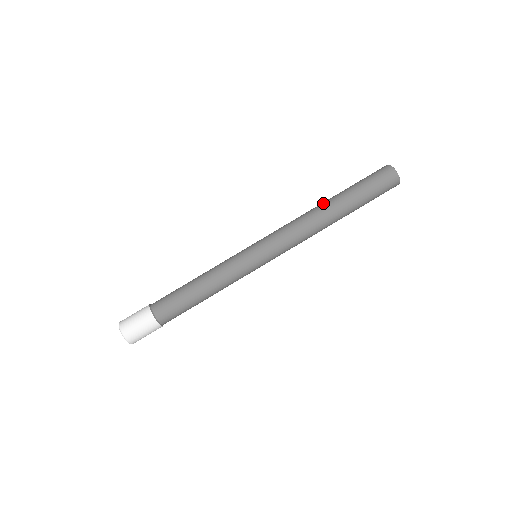
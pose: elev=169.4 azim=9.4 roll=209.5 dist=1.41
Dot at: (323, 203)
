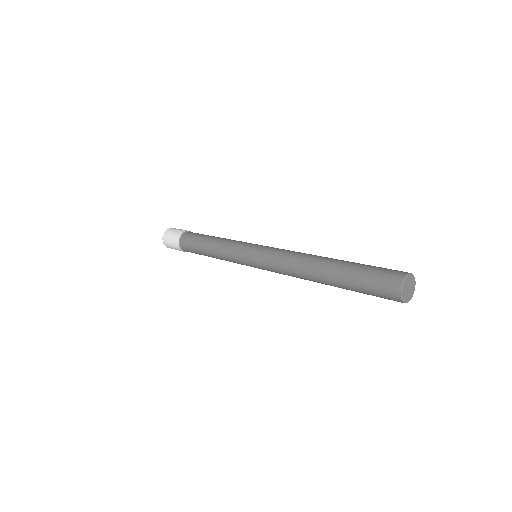
Dot at: (325, 257)
